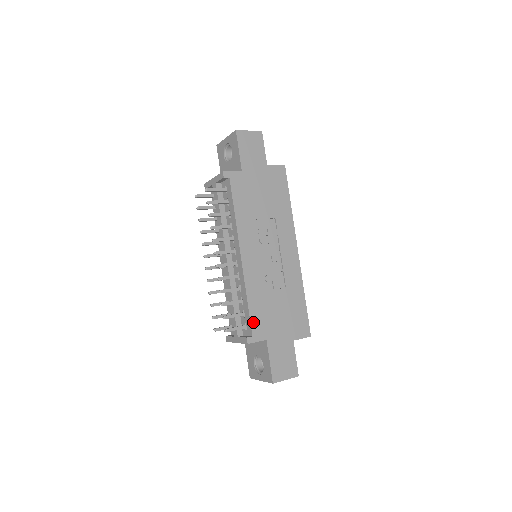
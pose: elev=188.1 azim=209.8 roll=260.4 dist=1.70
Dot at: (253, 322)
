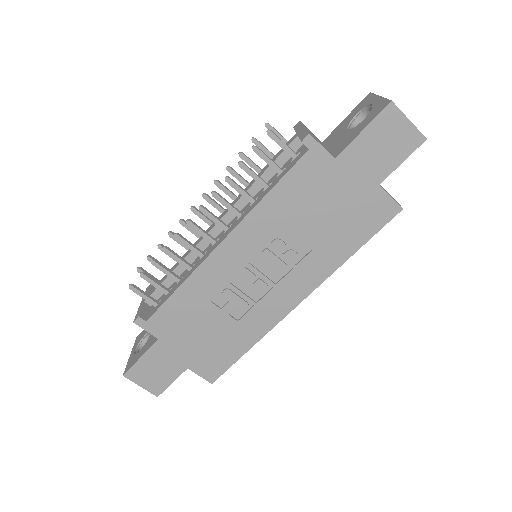
Dot at: (162, 311)
